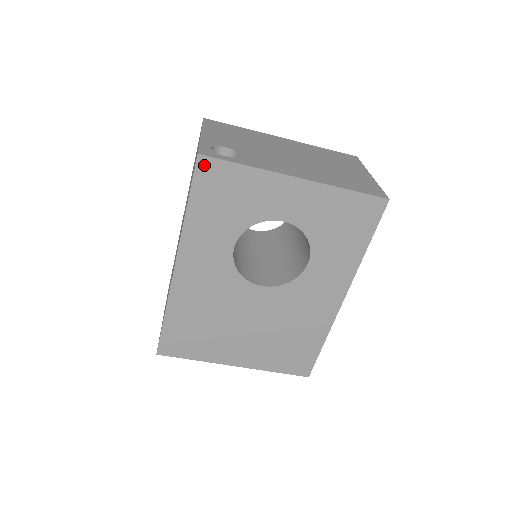
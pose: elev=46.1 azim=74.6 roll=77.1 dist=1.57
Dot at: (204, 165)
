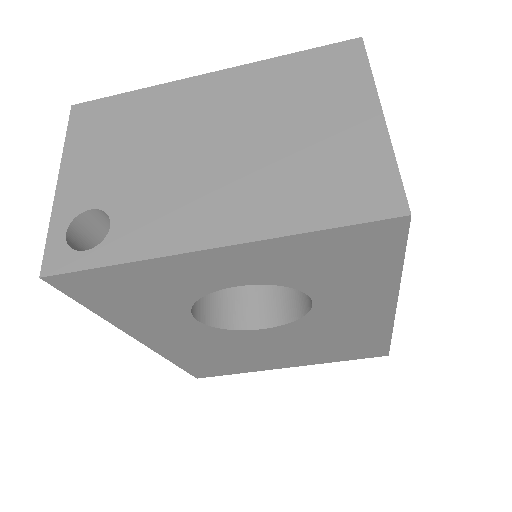
Dot at: (63, 282)
